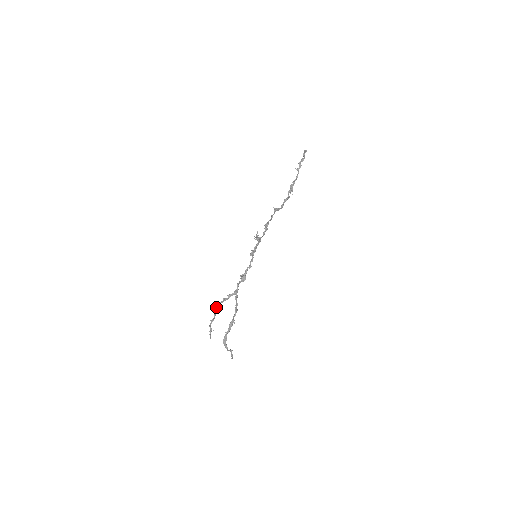
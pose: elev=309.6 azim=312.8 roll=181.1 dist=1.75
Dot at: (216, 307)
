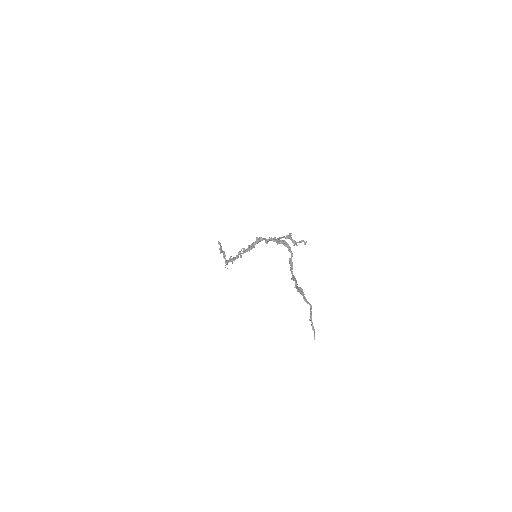
Dot at: (279, 237)
